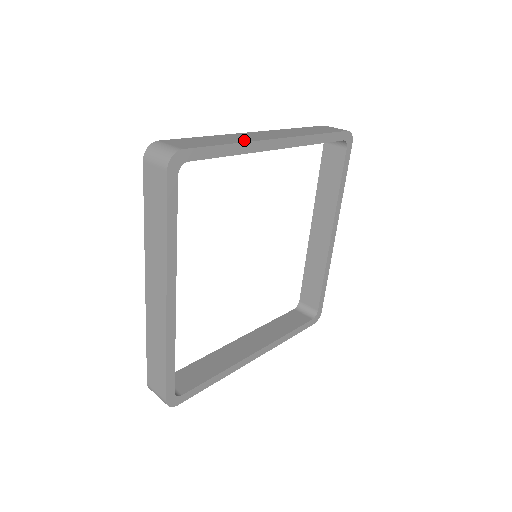
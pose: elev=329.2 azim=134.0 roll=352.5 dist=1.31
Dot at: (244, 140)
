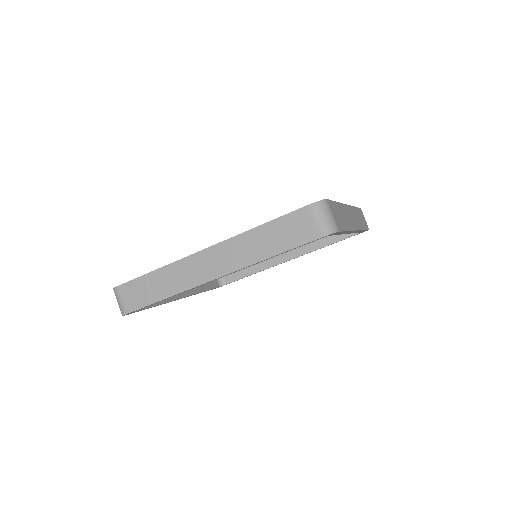
Dot at: (178, 288)
